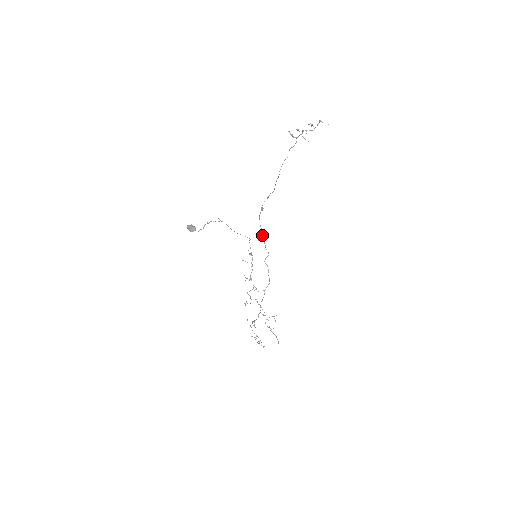
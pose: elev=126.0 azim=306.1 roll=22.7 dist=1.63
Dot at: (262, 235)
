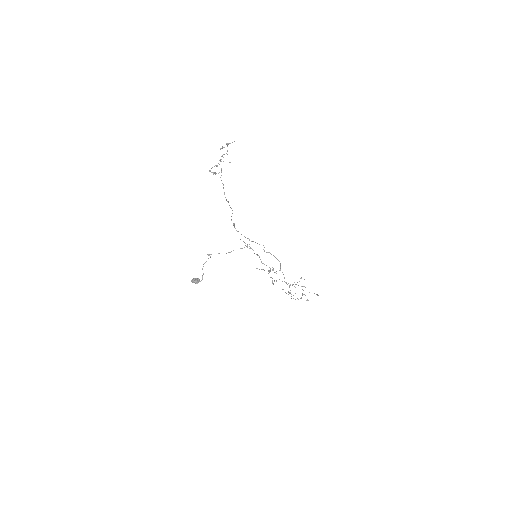
Dot at: (249, 240)
